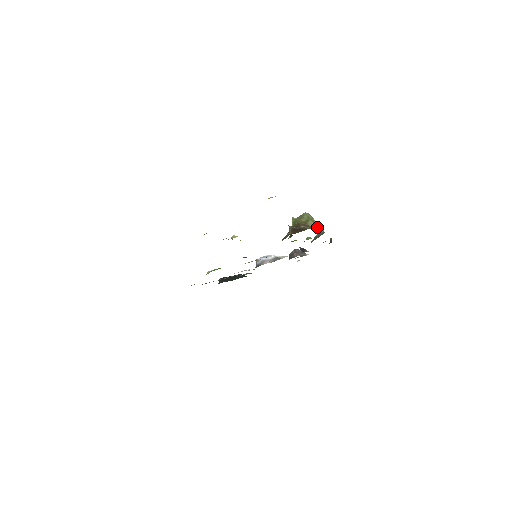
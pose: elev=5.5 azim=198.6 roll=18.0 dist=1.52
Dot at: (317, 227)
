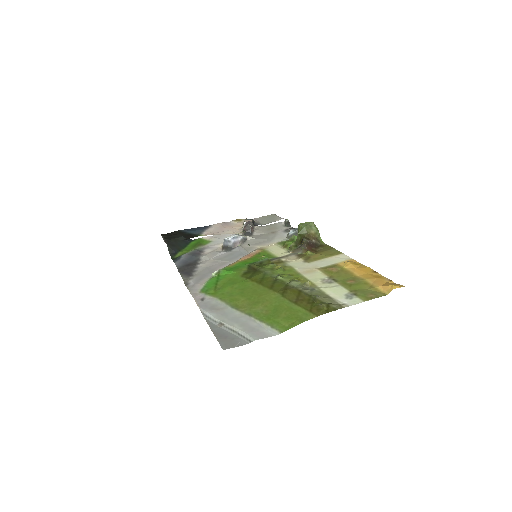
Dot at: occluded
